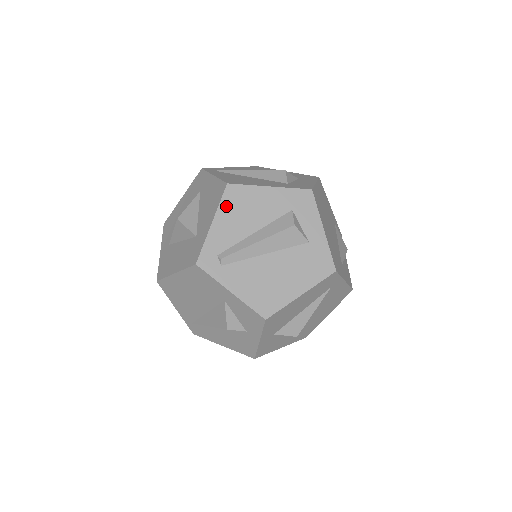
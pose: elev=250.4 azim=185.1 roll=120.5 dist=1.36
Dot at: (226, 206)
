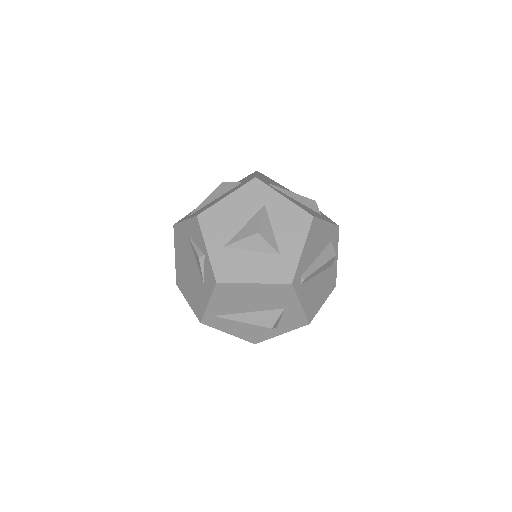
Dot at: (310, 235)
